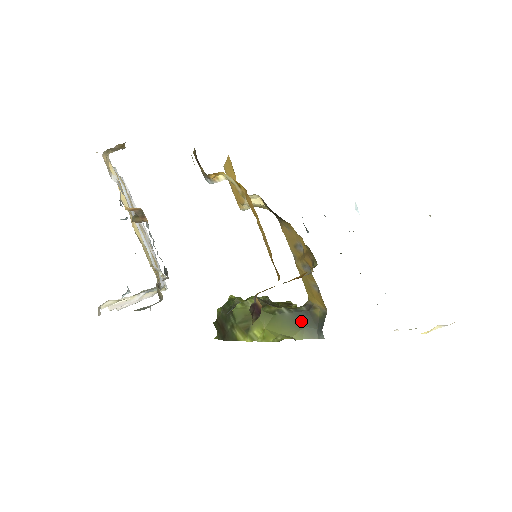
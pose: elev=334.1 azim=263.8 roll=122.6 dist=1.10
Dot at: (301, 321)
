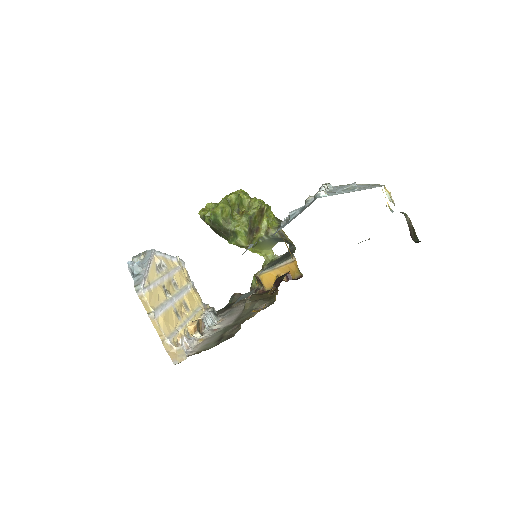
Dot at: (276, 241)
